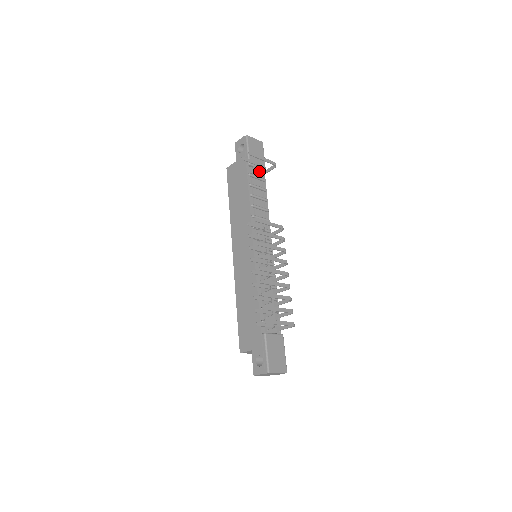
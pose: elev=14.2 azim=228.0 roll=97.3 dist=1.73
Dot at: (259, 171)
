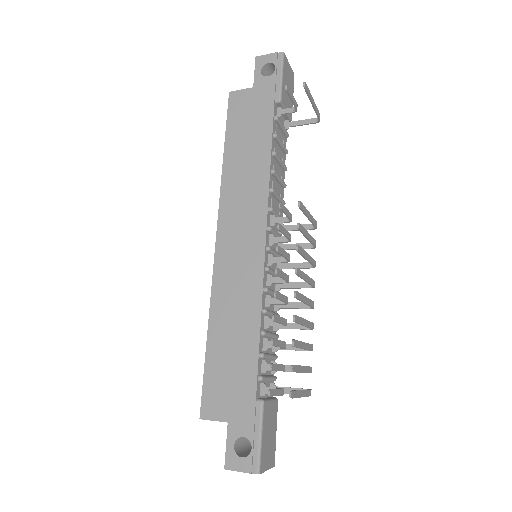
Dot at: (283, 118)
